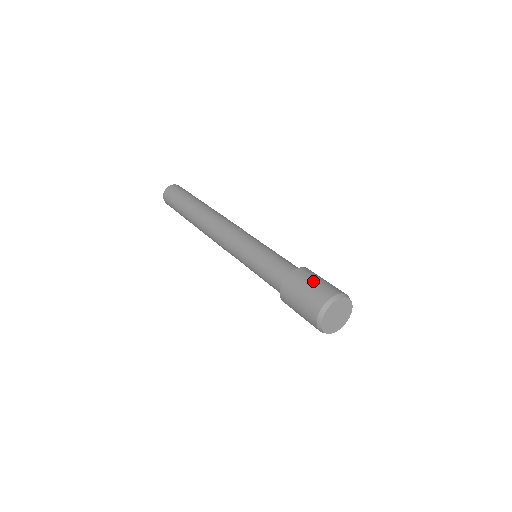
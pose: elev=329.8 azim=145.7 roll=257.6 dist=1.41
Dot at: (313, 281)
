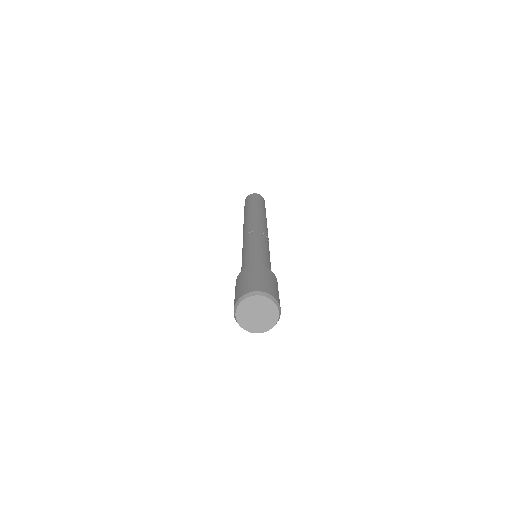
Dot at: (252, 277)
